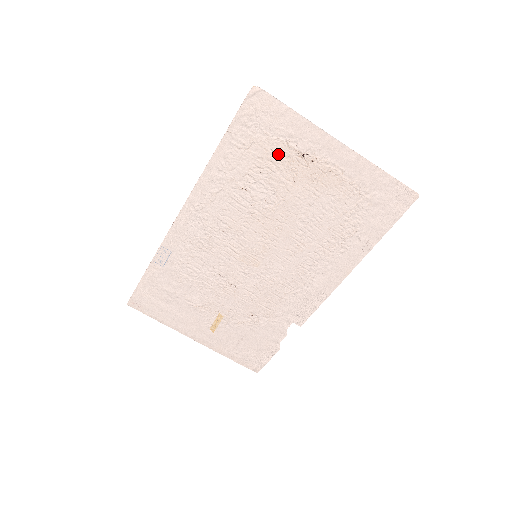
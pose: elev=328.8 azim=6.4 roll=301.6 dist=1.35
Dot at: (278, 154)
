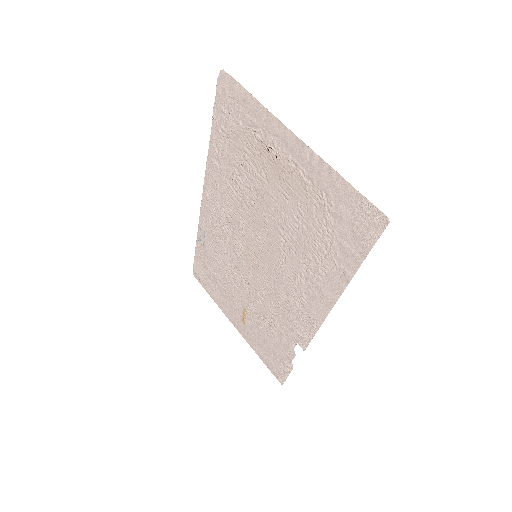
Dot at: (250, 145)
